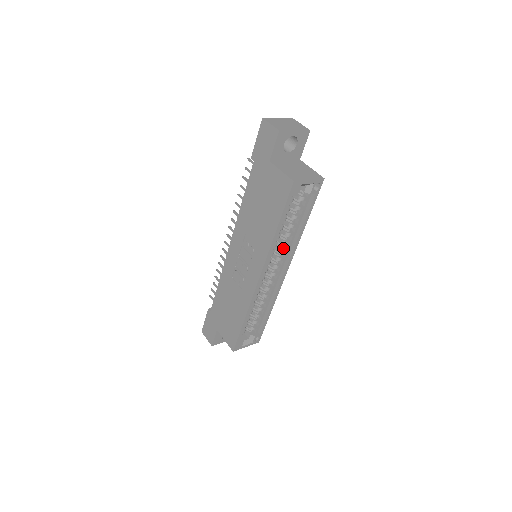
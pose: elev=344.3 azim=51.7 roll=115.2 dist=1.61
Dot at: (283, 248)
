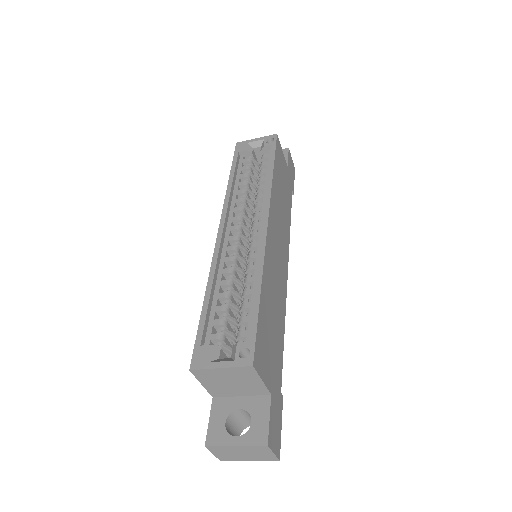
Dot at: (259, 206)
